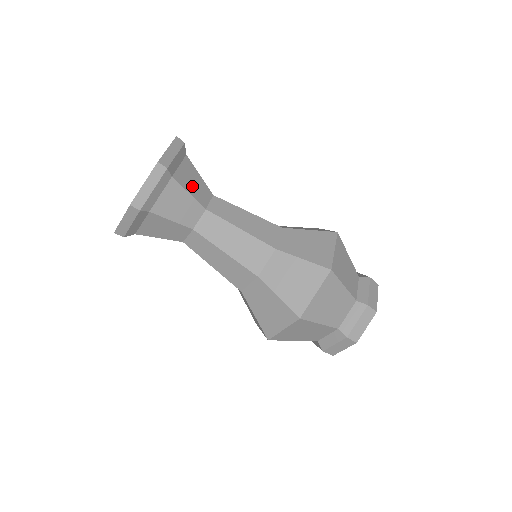
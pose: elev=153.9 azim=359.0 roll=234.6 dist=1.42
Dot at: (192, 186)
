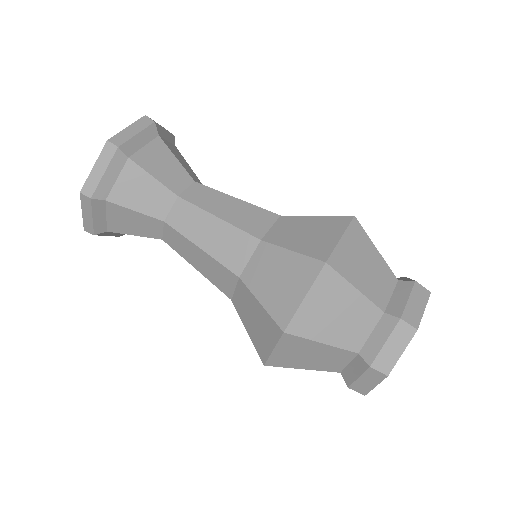
Dot at: (180, 160)
